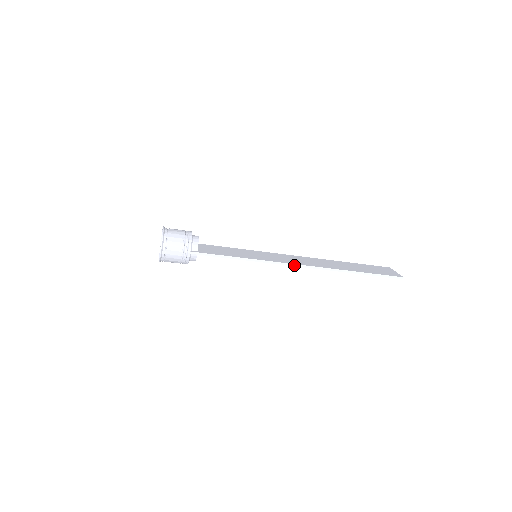
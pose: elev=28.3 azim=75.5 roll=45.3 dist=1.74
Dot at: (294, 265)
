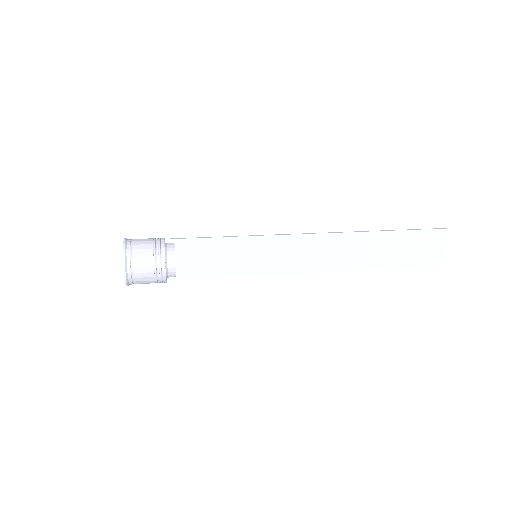
Dot at: (302, 273)
